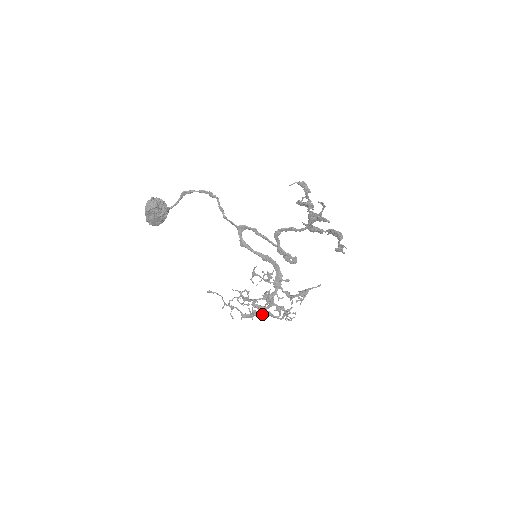
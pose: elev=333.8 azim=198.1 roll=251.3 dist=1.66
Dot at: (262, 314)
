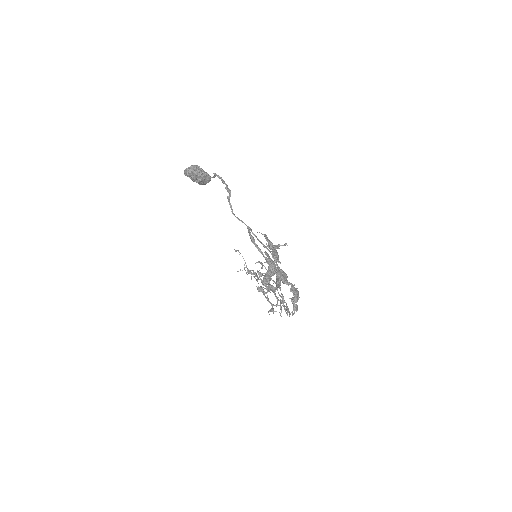
Dot at: occluded
